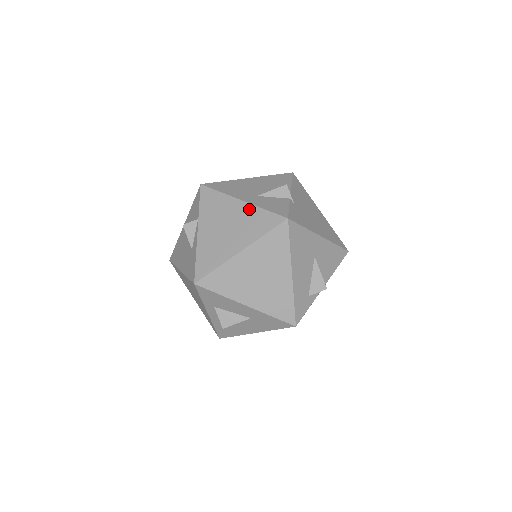
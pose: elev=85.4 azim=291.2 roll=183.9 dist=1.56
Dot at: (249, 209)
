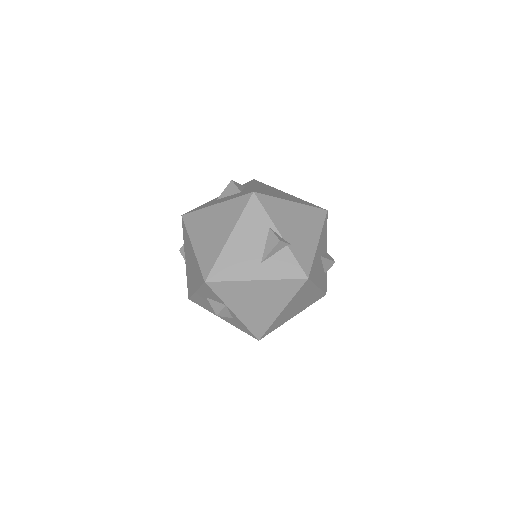
Dot at: (268, 284)
